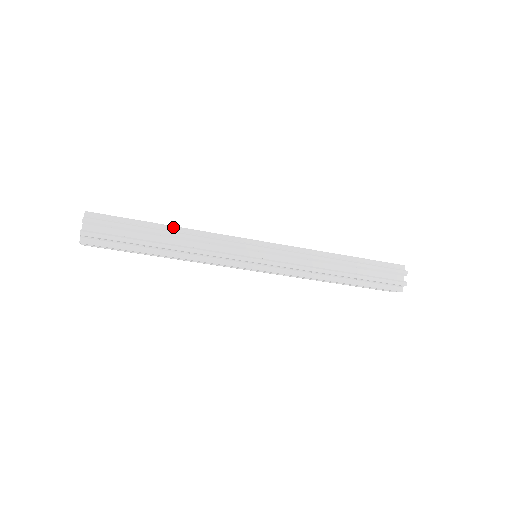
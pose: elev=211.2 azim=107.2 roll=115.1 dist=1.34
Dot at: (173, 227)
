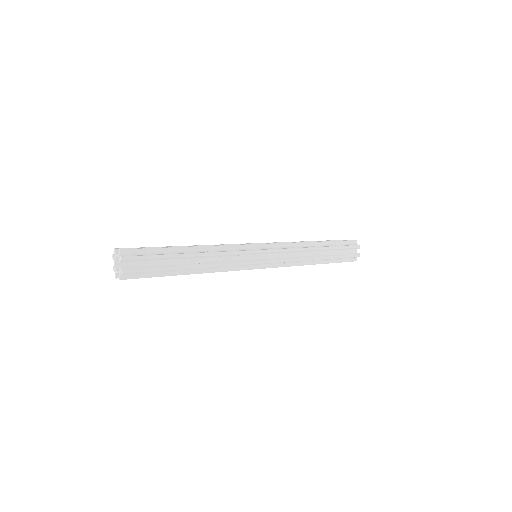
Dot at: (194, 248)
